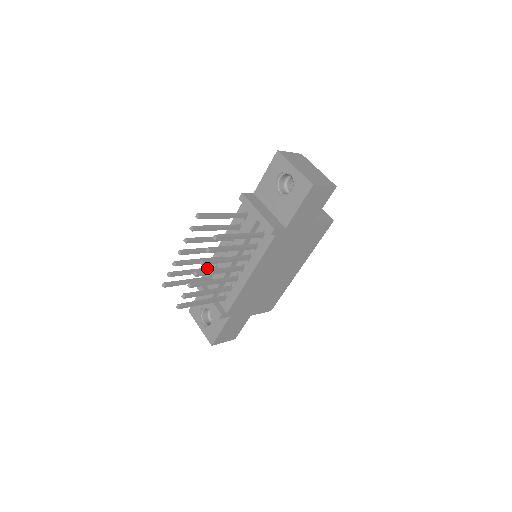
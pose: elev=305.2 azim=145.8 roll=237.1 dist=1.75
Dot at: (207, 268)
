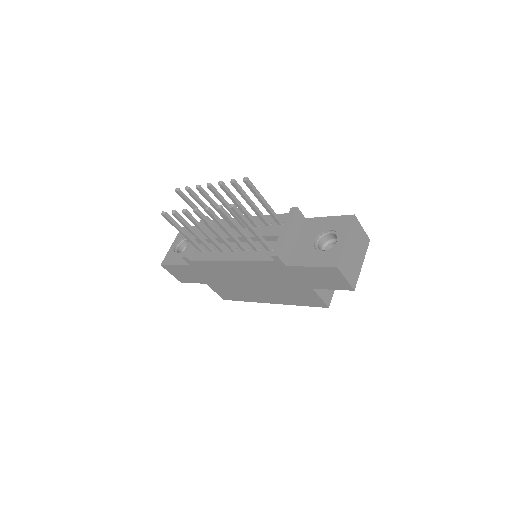
Dot at: occluded
